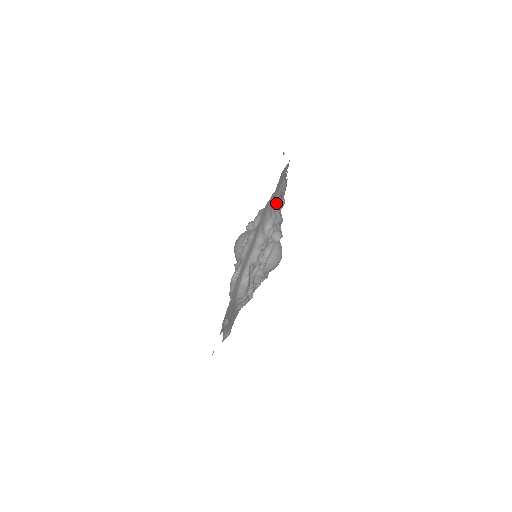
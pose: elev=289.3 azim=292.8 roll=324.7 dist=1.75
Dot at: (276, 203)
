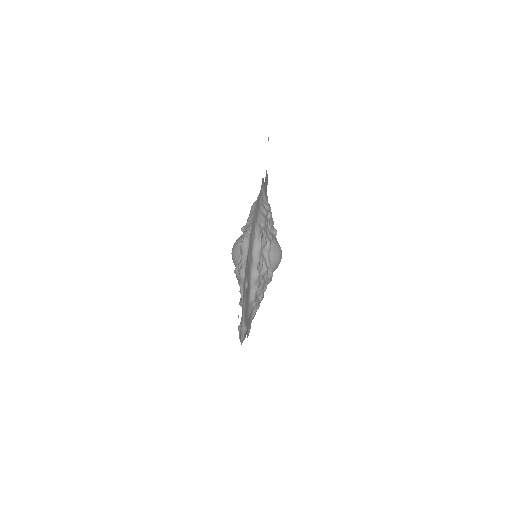
Dot at: (266, 199)
